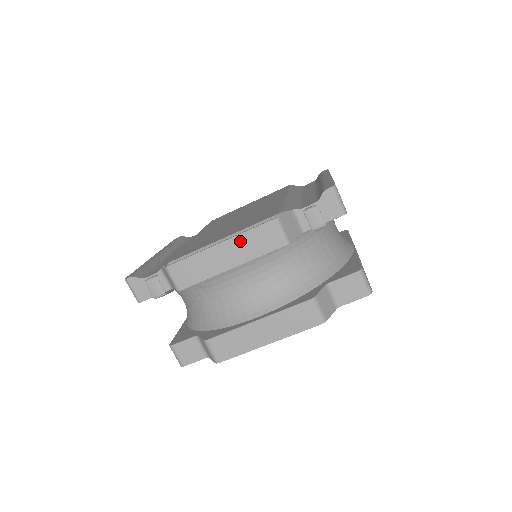
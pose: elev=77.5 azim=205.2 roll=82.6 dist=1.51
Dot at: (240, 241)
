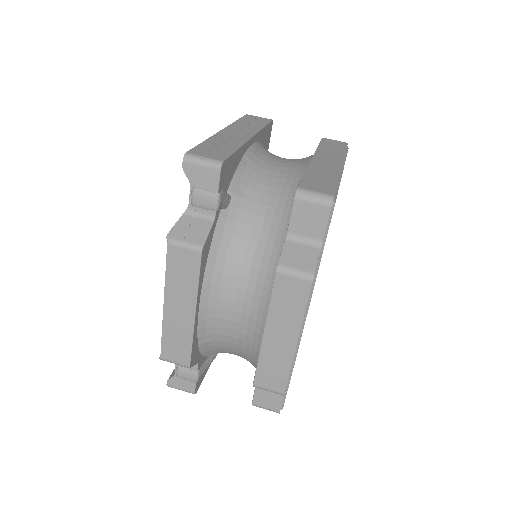
Dot at: (172, 287)
